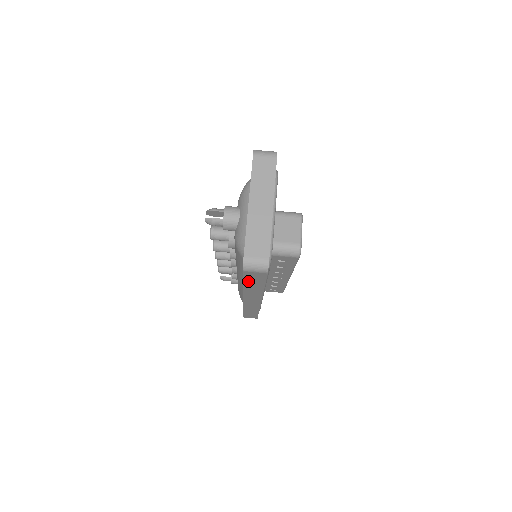
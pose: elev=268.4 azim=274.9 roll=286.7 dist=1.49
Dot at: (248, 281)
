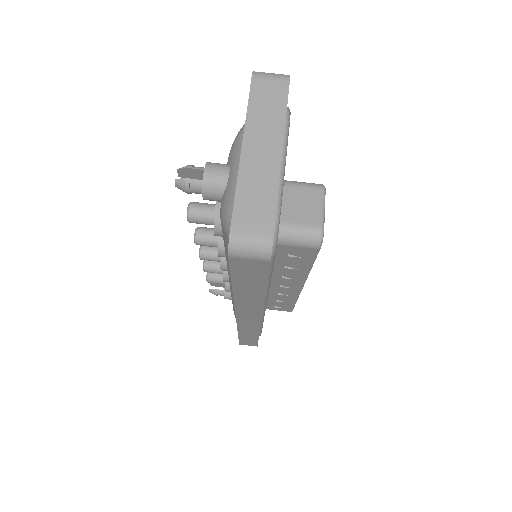
Dot at: (239, 279)
